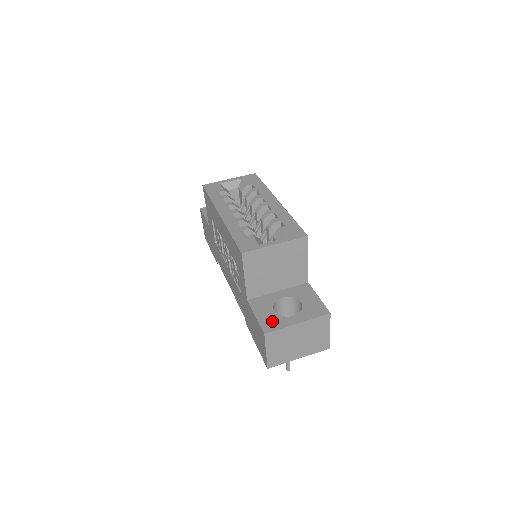
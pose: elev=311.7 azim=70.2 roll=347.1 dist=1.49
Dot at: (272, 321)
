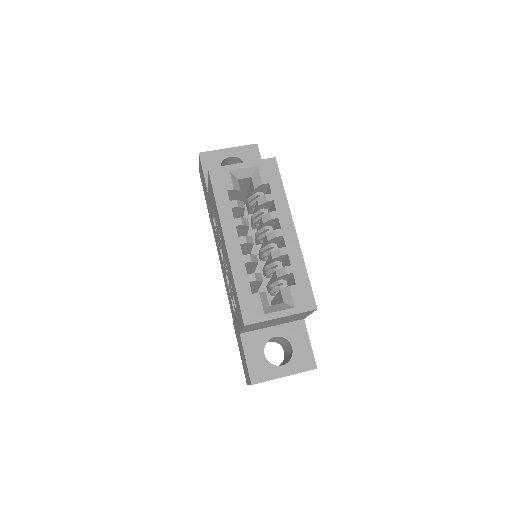
Dot at: (261, 369)
